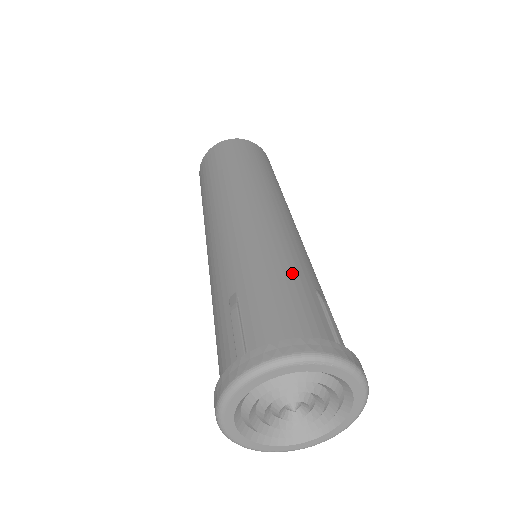
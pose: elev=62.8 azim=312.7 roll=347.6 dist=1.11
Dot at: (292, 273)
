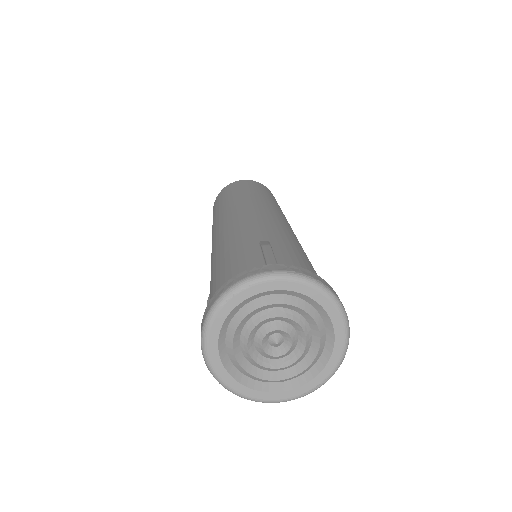
Dot at: (236, 246)
